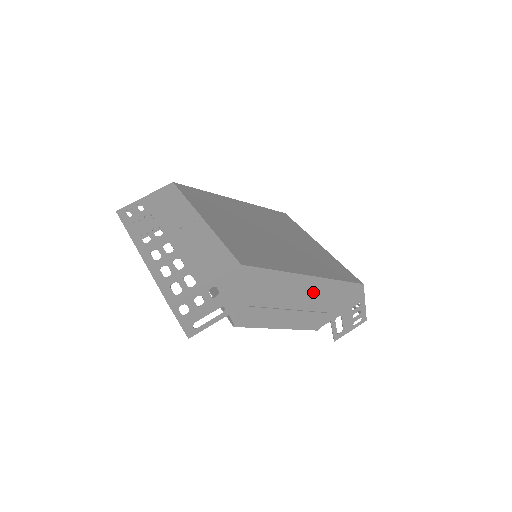
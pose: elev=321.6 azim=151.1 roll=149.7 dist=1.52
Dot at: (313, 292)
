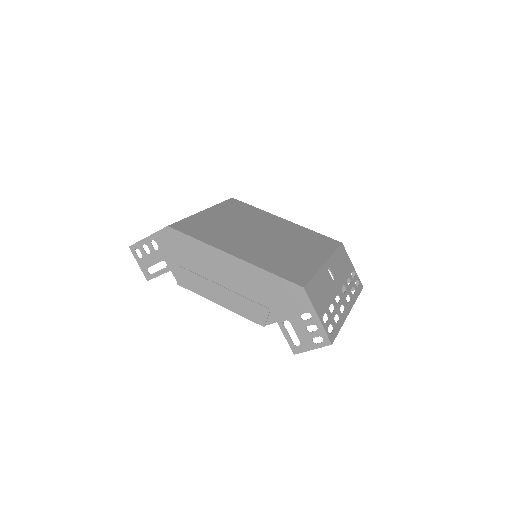
Dot at: (242, 276)
